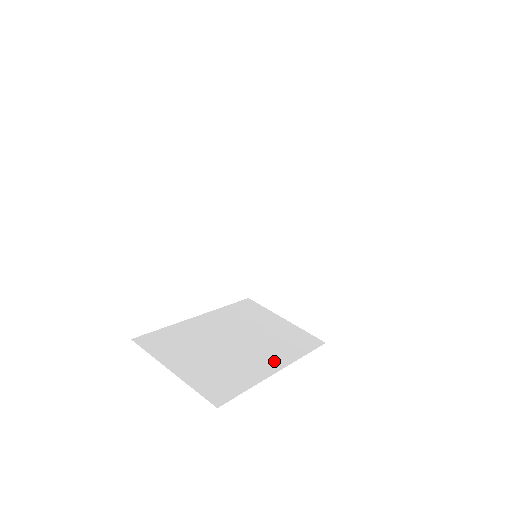
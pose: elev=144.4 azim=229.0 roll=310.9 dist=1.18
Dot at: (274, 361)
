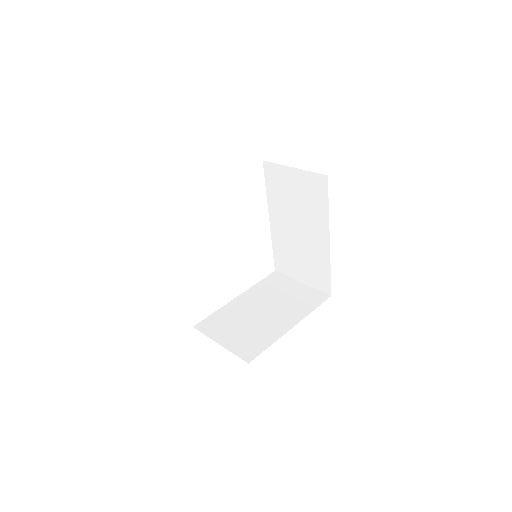
Dot at: (290, 321)
